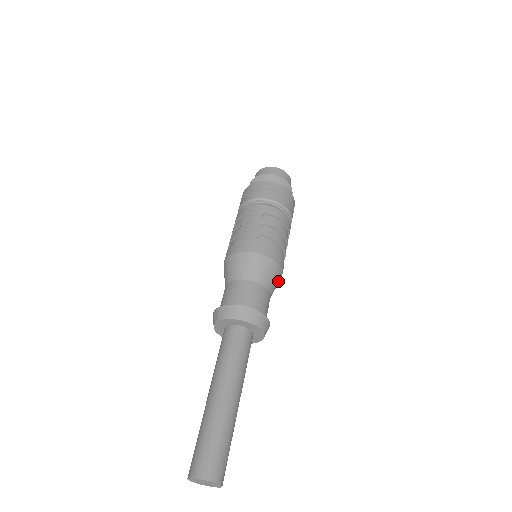
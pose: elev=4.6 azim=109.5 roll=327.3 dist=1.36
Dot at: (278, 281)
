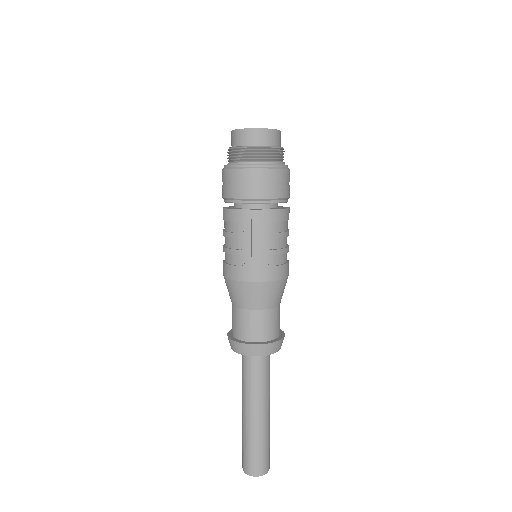
Dot at: occluded
